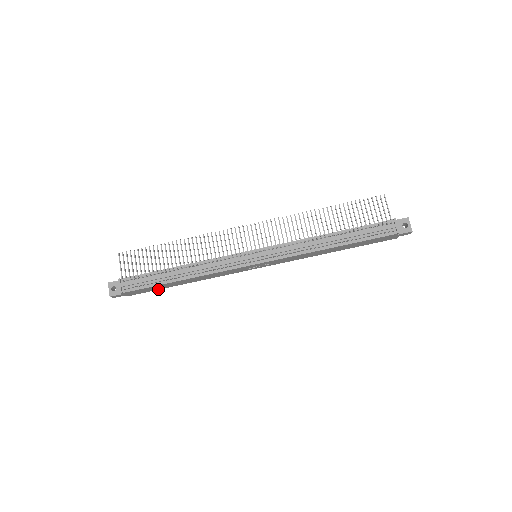
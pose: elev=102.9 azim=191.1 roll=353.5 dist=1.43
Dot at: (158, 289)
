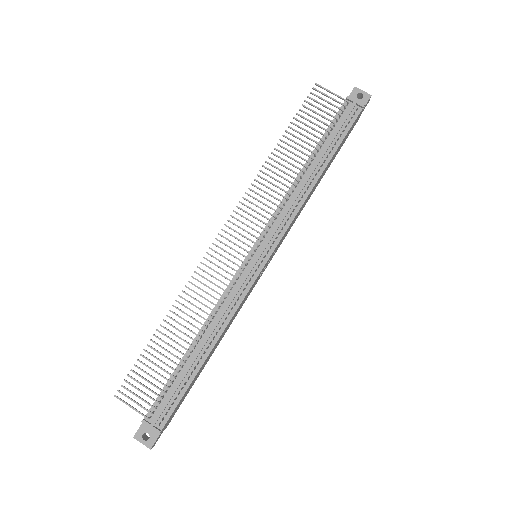
Dot at: (190, 388)
